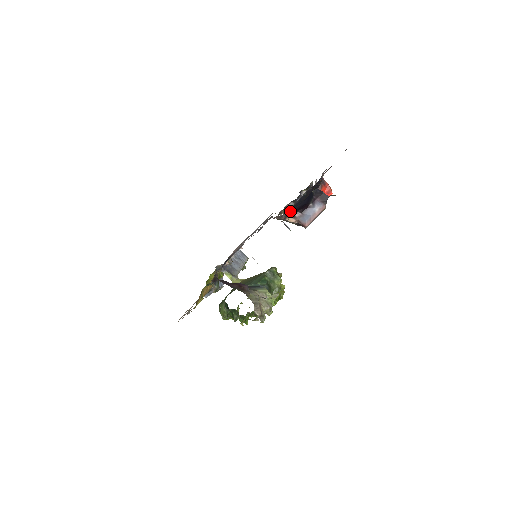
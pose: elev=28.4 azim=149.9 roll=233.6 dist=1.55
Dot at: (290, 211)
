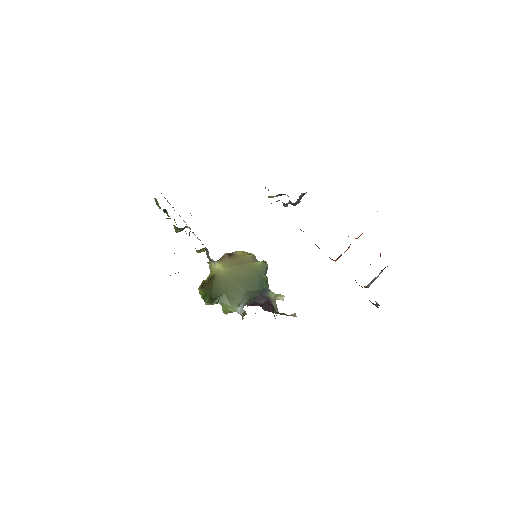
Dot at: occluded
